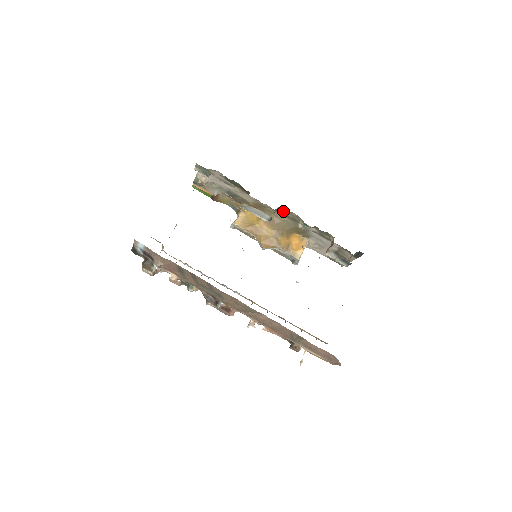
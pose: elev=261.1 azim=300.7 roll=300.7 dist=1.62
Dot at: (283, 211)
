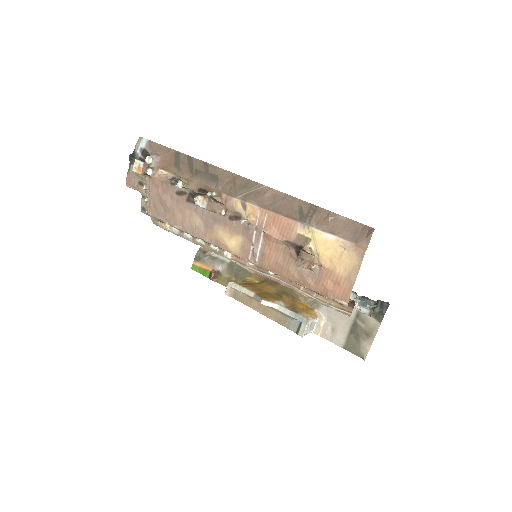
Dot at: occluded
